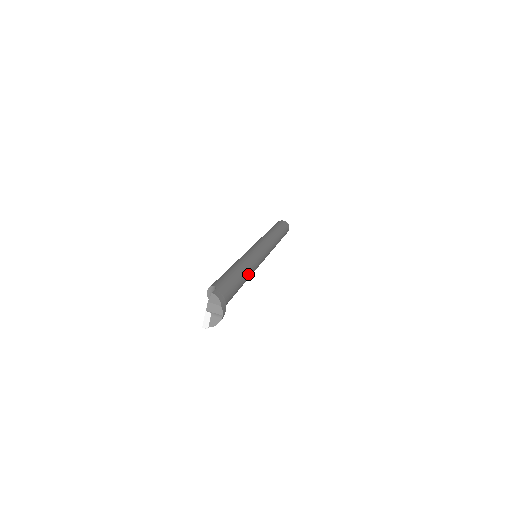
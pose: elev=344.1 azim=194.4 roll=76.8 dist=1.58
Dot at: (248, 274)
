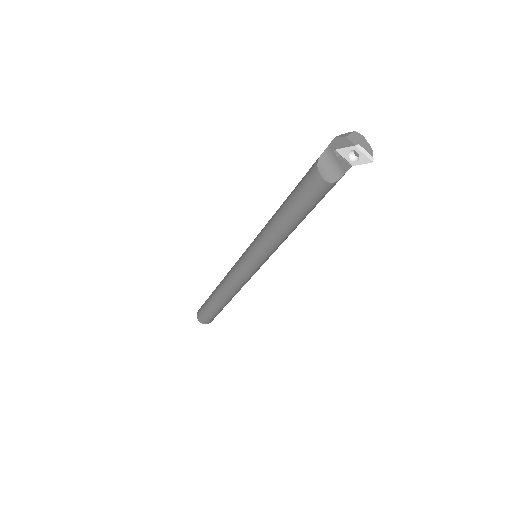
Dot at: occluded
